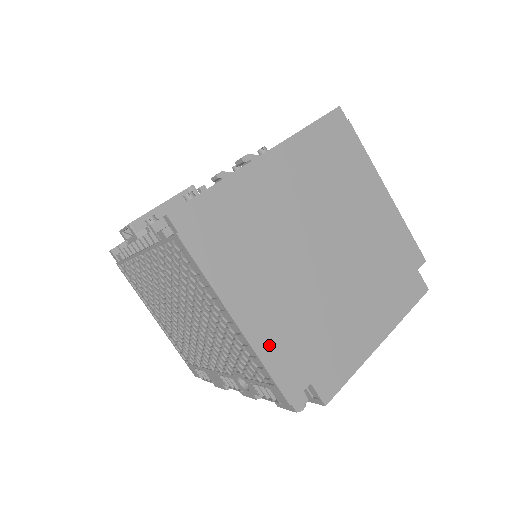
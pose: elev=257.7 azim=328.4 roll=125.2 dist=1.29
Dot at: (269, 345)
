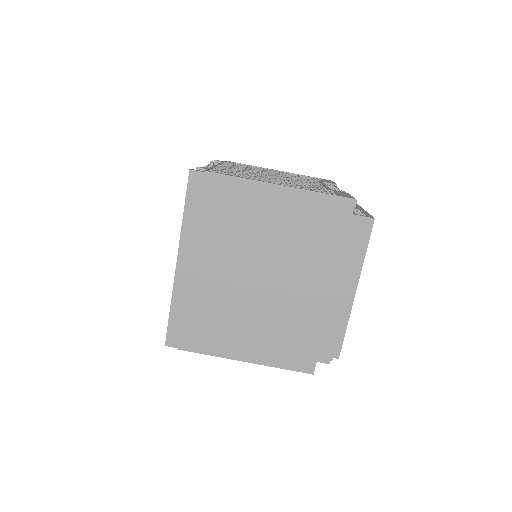
Dot at: (274, 357)
